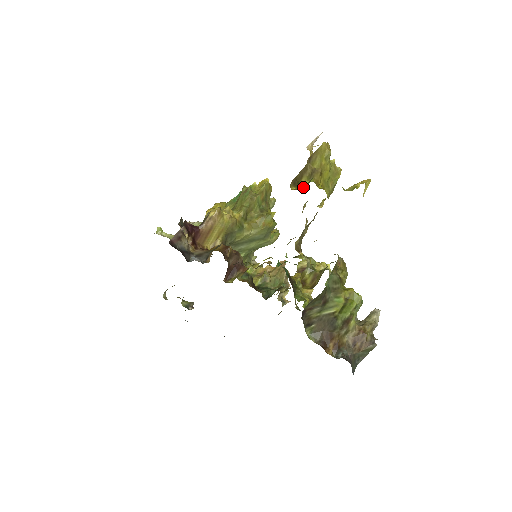
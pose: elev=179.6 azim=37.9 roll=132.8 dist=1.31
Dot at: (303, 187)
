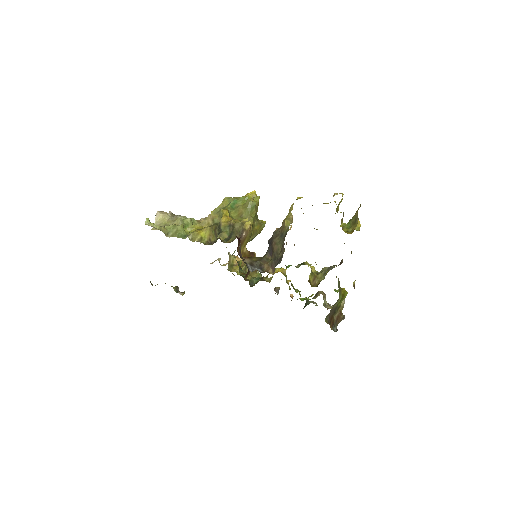
Dot at: (349, 231)
